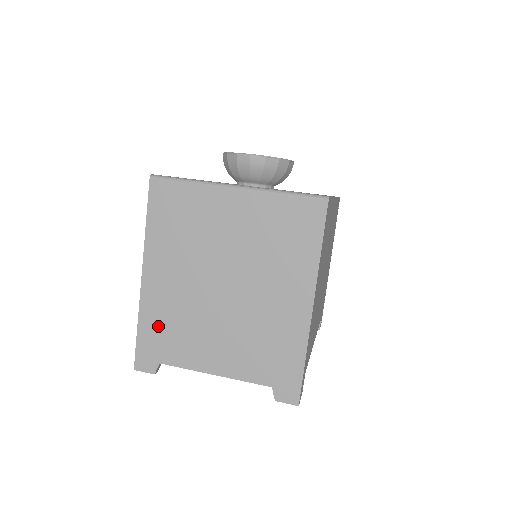
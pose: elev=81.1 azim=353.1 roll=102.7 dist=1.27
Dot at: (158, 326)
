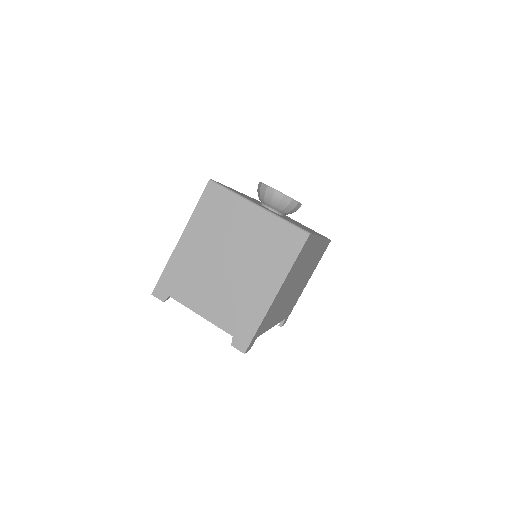
Dot at: (178, 273)
